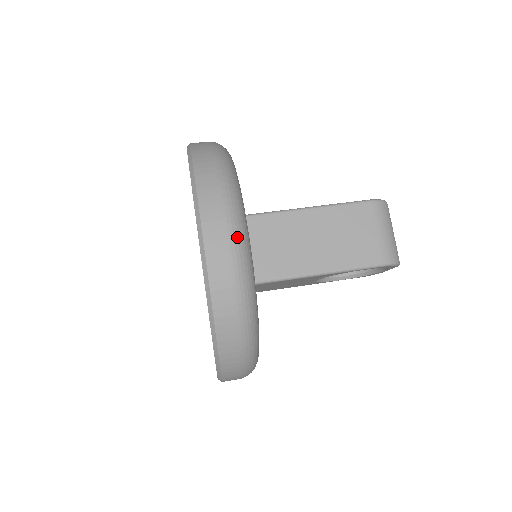
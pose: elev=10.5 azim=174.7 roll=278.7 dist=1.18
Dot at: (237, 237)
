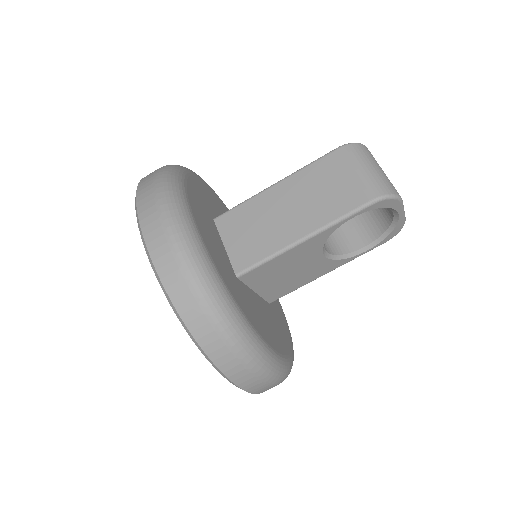
Dot at: (173, 221)
